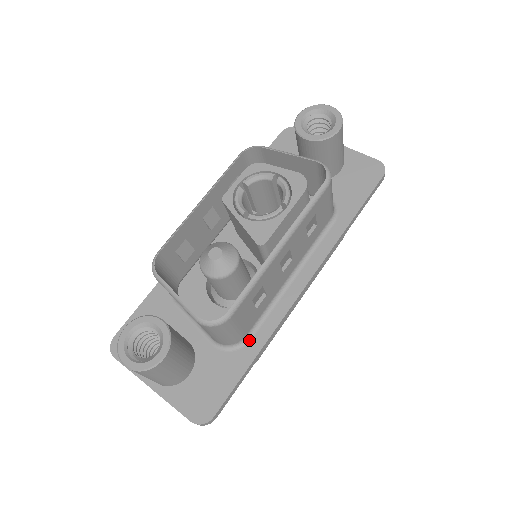
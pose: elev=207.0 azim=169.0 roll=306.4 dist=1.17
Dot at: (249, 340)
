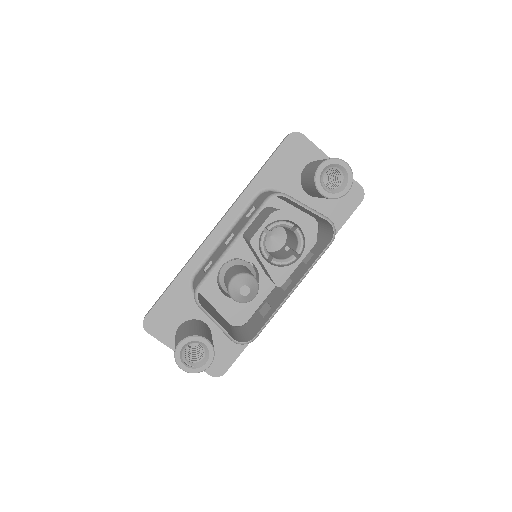
Dot at: occluded
